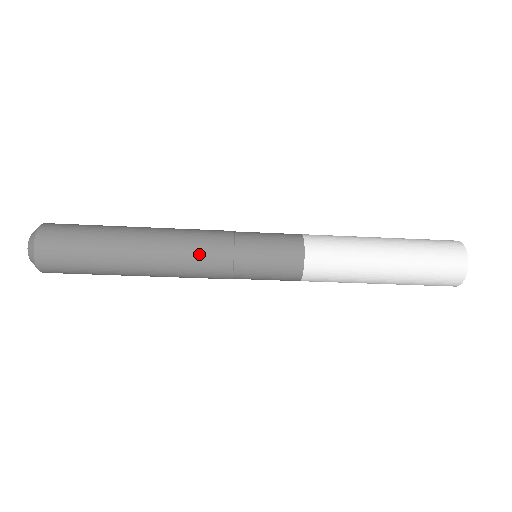
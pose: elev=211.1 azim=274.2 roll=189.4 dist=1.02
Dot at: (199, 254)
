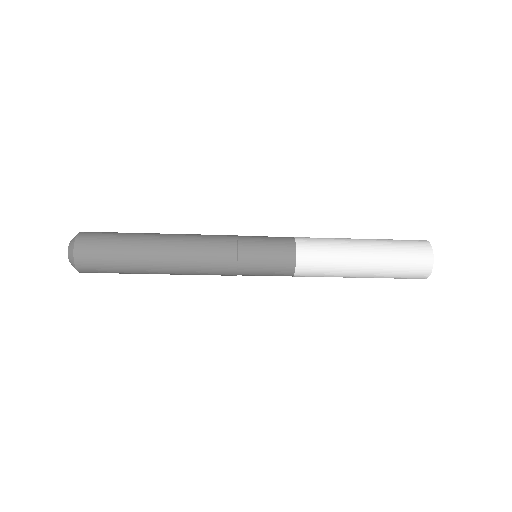
Dot at: (209, 270)
